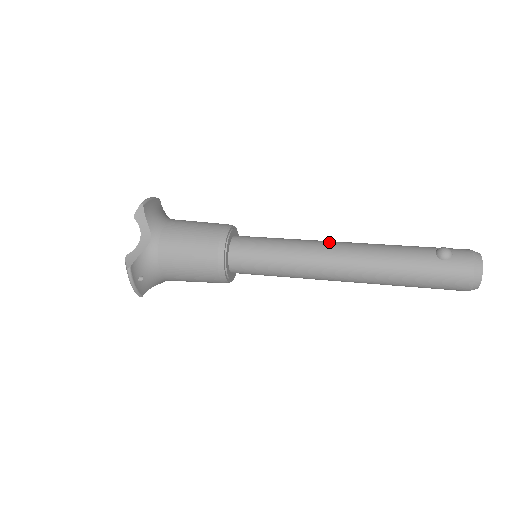
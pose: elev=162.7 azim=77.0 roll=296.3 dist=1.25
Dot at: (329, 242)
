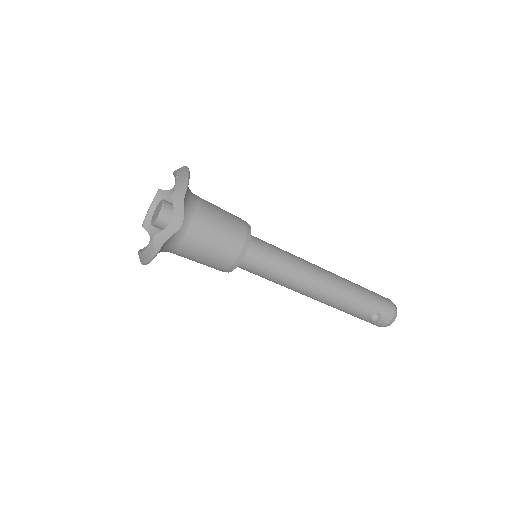
Dot at: occluded
